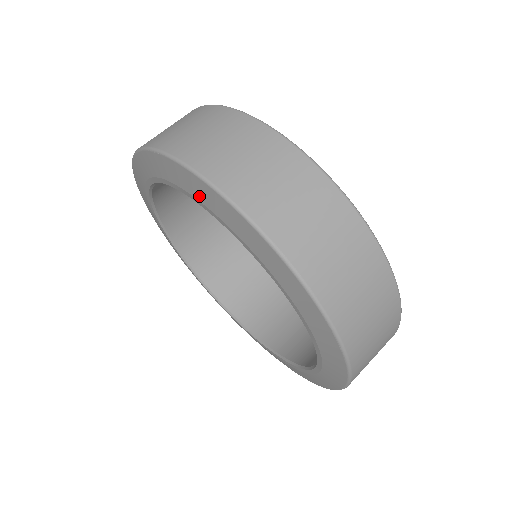
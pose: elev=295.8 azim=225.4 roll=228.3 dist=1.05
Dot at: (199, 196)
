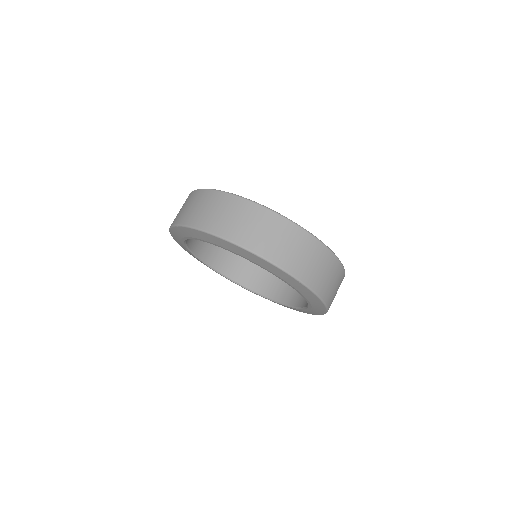
Dot at: (207, 240)
